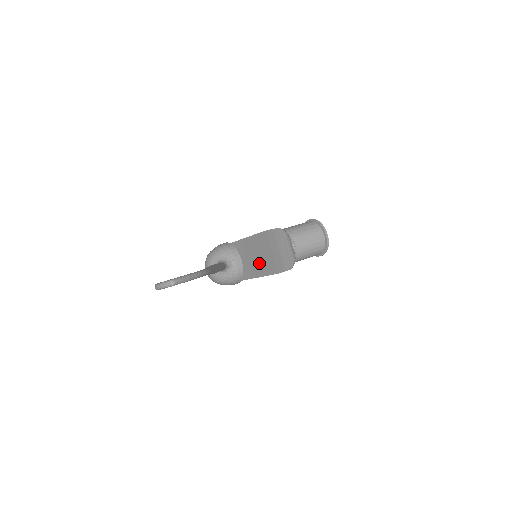
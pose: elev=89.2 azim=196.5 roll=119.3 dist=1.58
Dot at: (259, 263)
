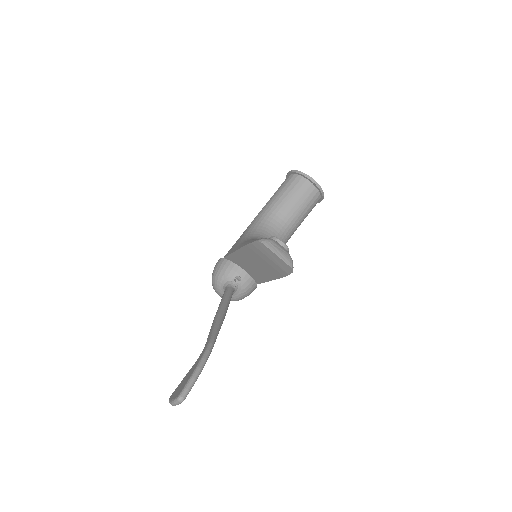
Dot at: (261, 270)
